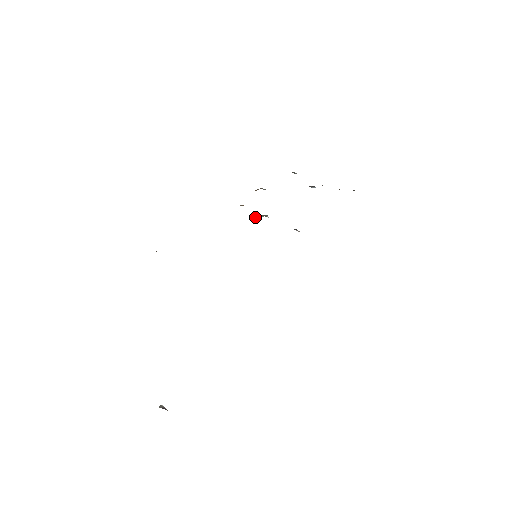
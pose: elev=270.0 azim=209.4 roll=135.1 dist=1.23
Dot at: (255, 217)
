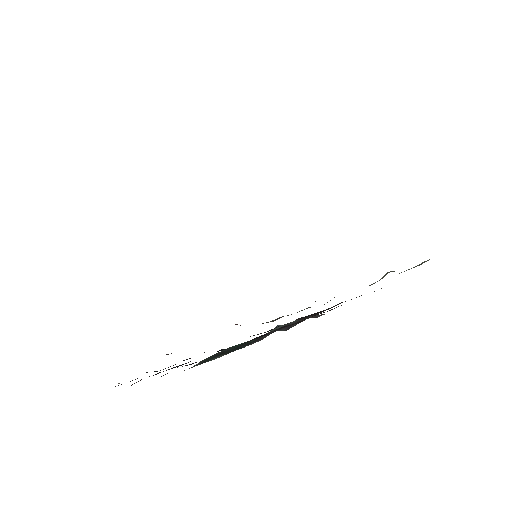
Dot at: occluded
